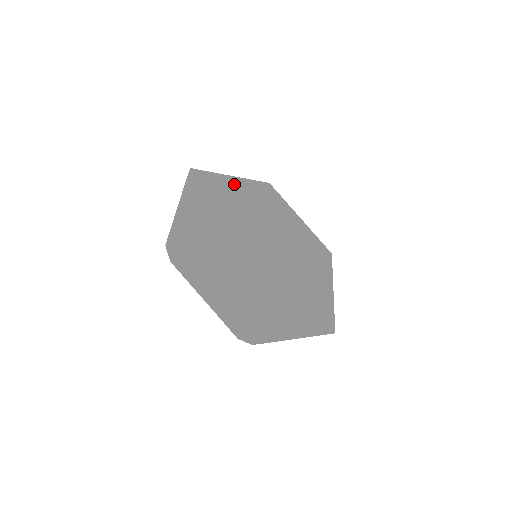
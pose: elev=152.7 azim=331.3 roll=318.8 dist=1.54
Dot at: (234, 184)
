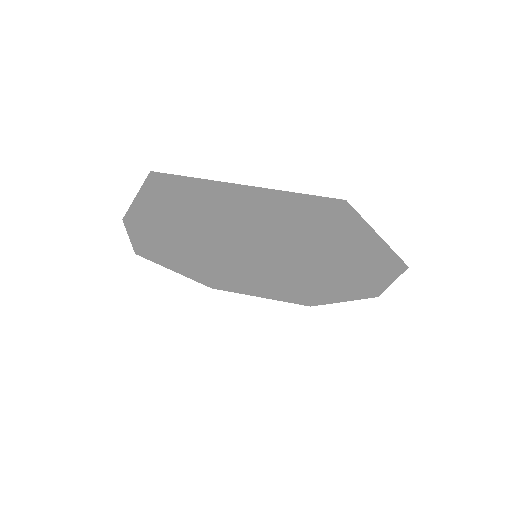
Dot at: occluded
